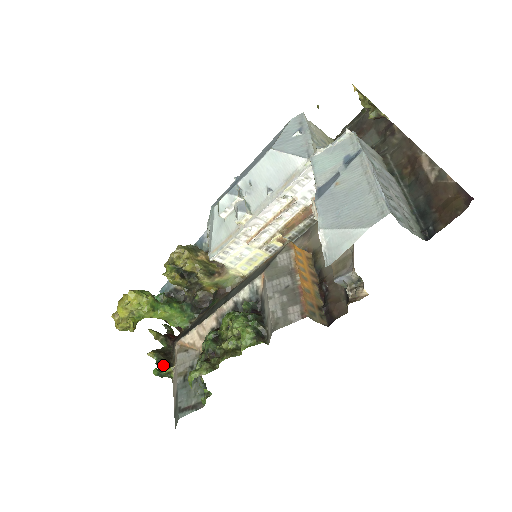
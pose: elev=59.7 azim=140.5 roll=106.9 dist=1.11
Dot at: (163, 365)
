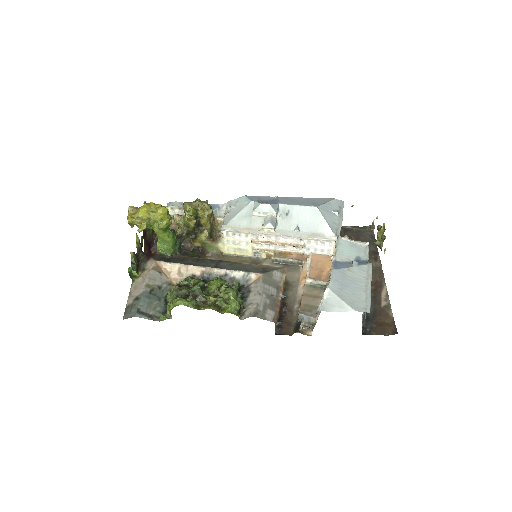
Dot at: (135, 268)
